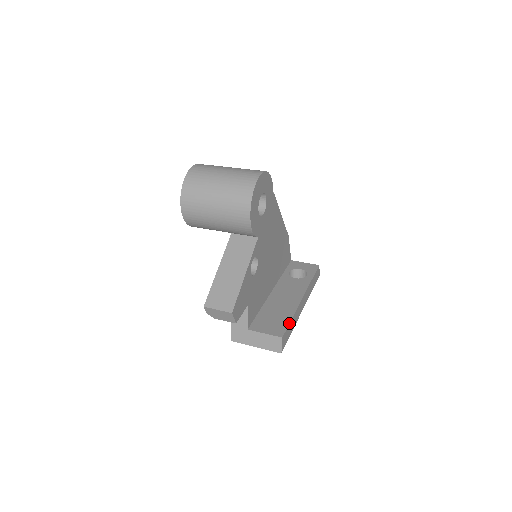
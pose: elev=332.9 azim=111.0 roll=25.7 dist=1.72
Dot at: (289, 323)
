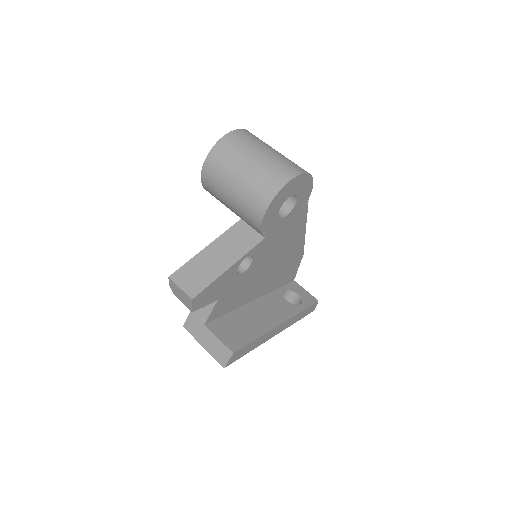
Dot at: (250, 342)
